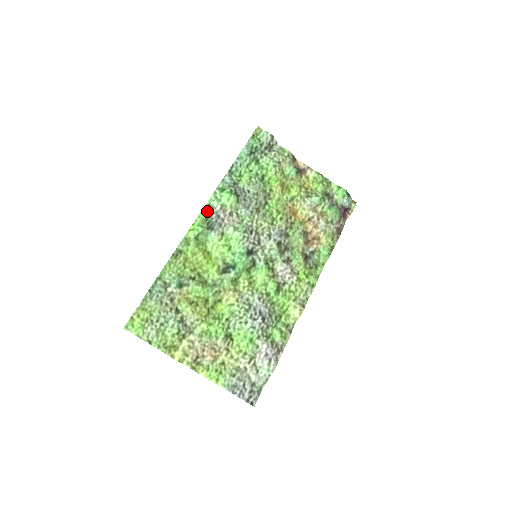
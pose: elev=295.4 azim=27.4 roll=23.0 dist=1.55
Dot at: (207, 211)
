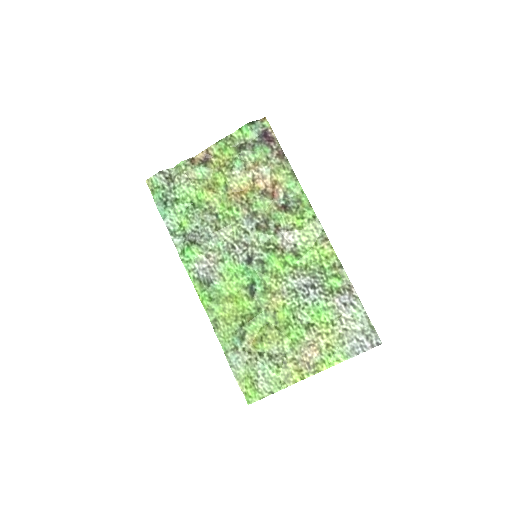
Dot at: (194, 277)
